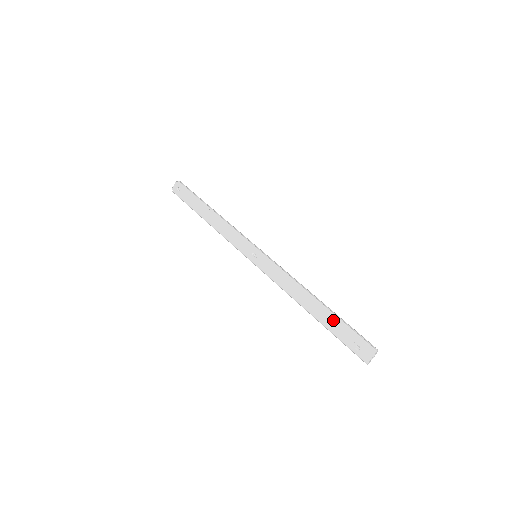
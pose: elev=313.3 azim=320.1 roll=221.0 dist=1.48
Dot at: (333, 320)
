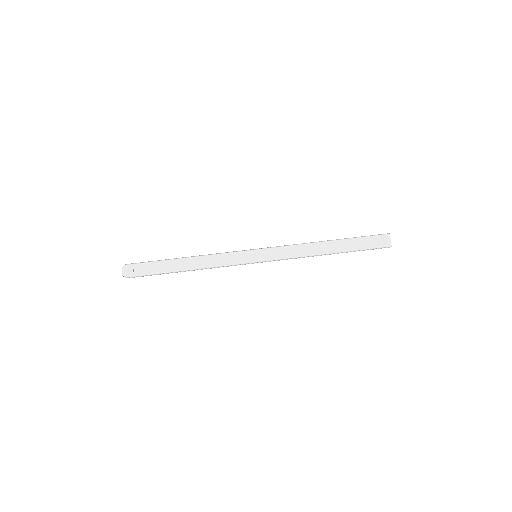
Dot at: (349, 242)
